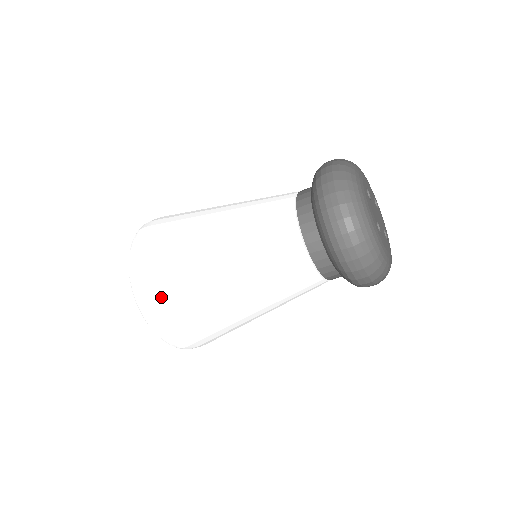
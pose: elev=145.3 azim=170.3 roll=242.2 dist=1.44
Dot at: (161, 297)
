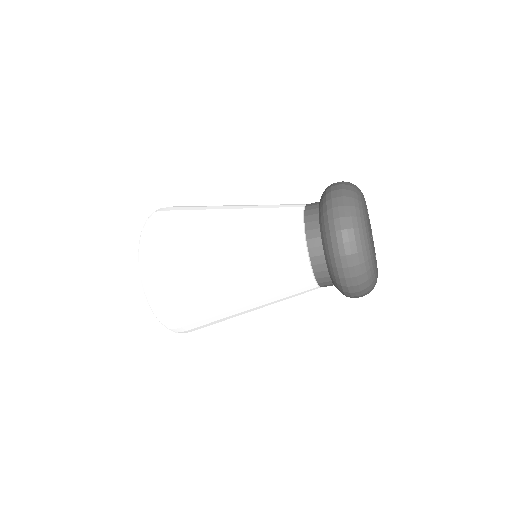
Dot at: (163, 247)
